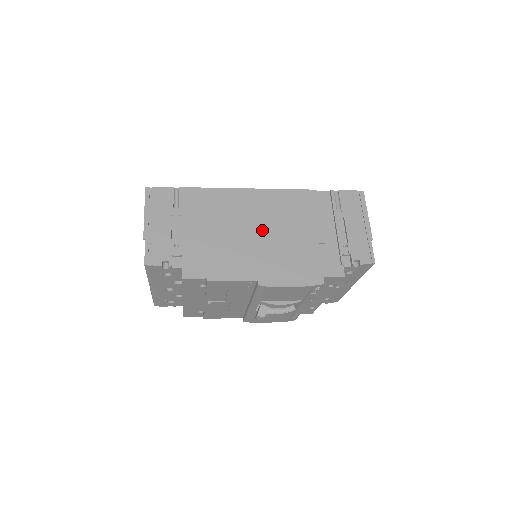
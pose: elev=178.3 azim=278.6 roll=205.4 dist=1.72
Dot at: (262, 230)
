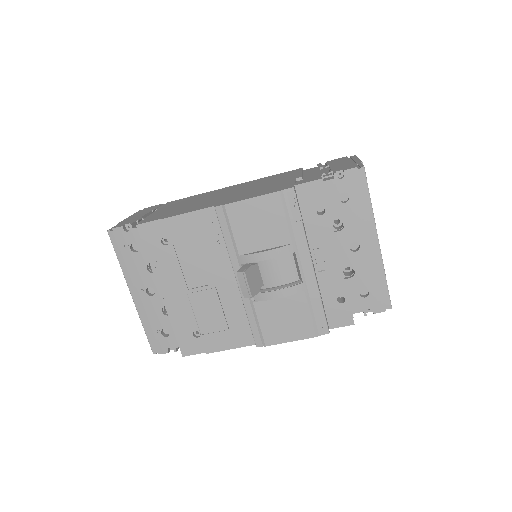
Dot at: (235, 191)
